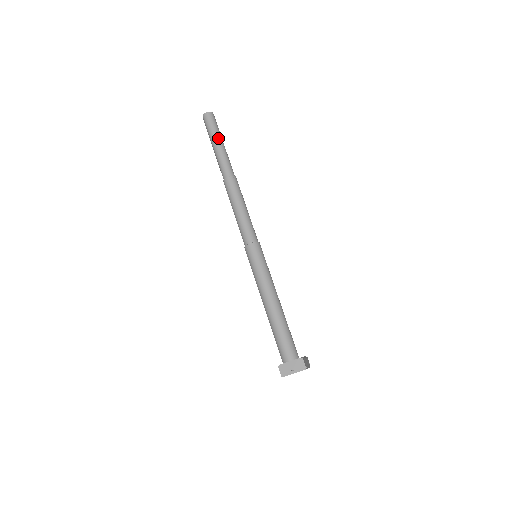
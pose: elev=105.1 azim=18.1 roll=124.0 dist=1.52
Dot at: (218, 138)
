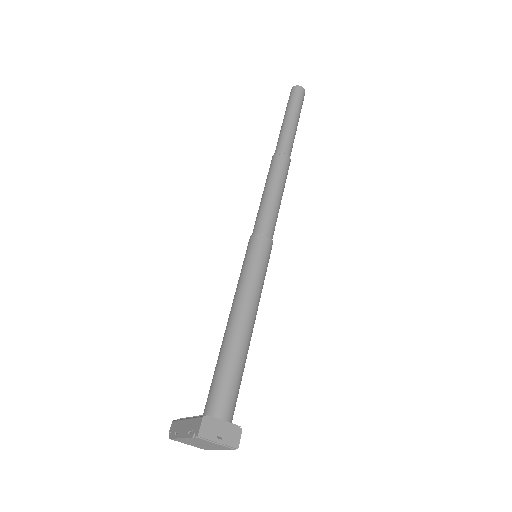
Dot at: (299, 116)
